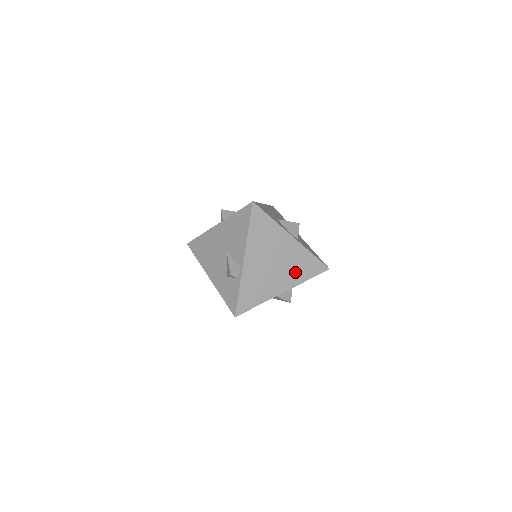
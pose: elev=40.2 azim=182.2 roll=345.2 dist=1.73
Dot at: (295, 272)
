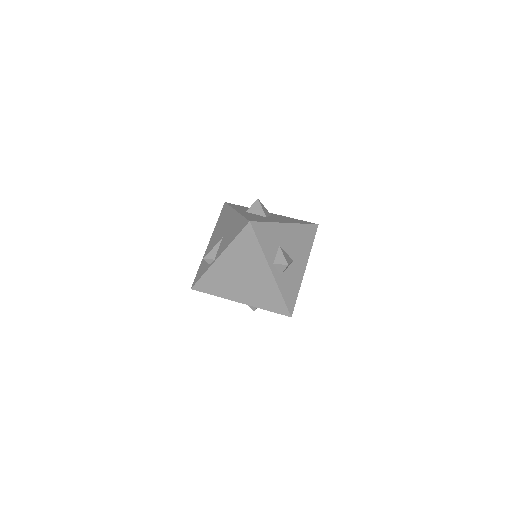
Dot at: (258, 296)
